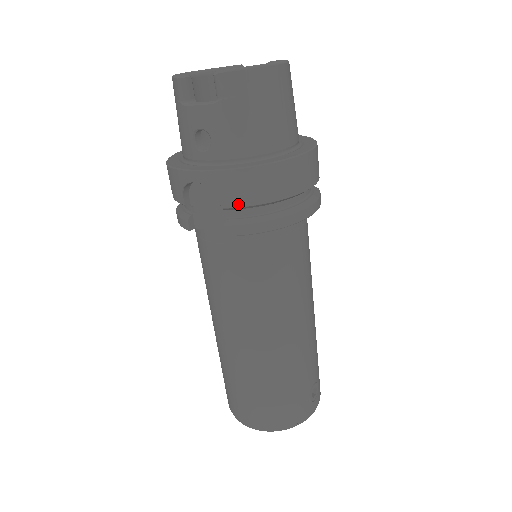
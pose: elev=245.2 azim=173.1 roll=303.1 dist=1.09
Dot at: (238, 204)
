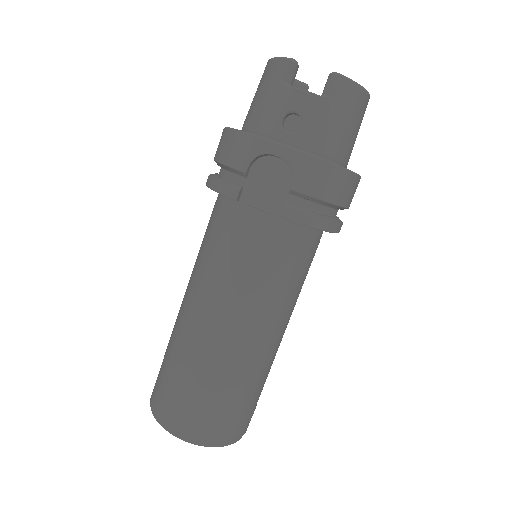
Dot at: (308, 192)
